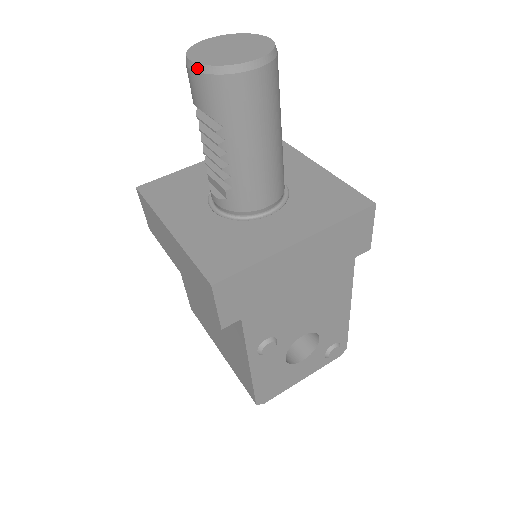
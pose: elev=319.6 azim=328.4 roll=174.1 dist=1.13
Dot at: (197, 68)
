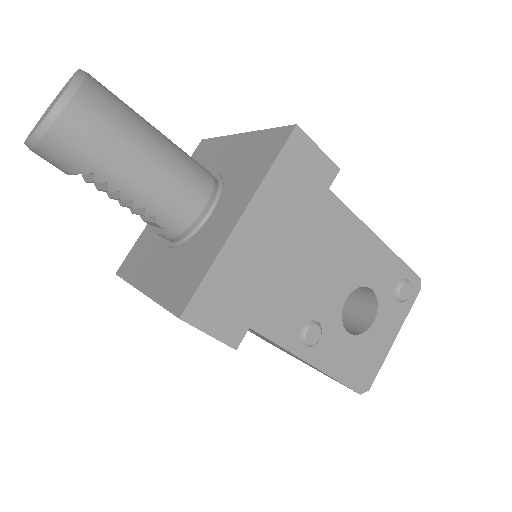
Dot at: (30, 145)
